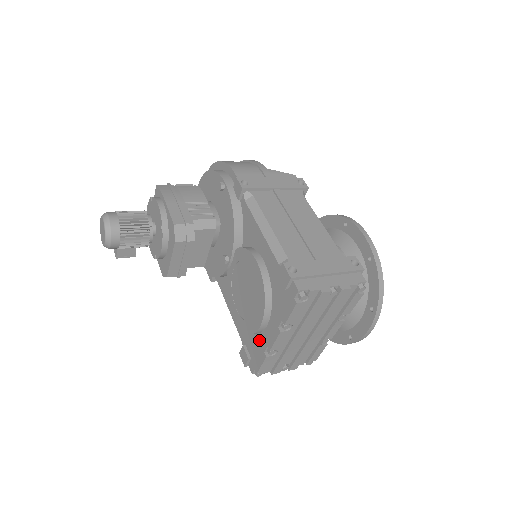
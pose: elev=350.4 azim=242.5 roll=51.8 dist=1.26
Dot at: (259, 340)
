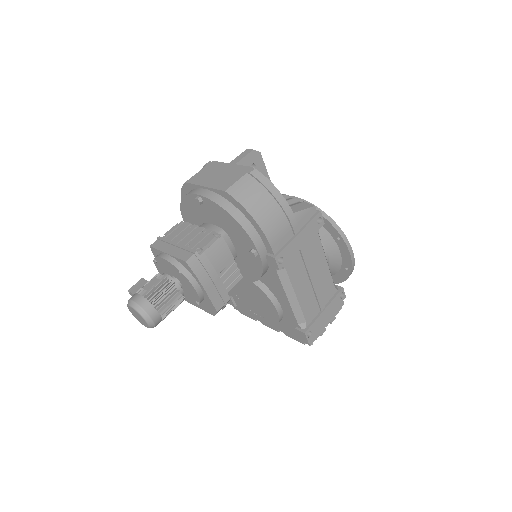
Dot at: occluded
